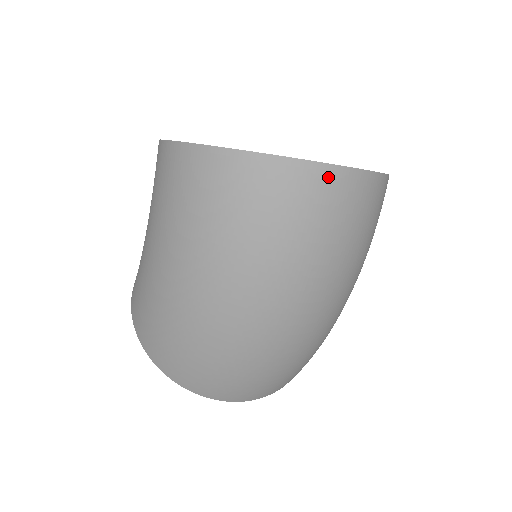
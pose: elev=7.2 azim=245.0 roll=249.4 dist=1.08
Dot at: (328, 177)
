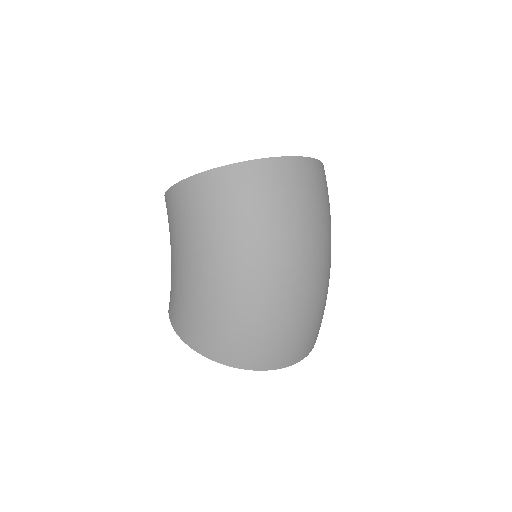
Dot at: (293, 164)
